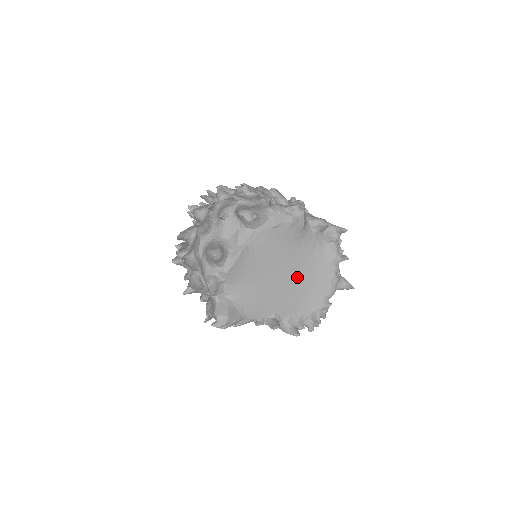
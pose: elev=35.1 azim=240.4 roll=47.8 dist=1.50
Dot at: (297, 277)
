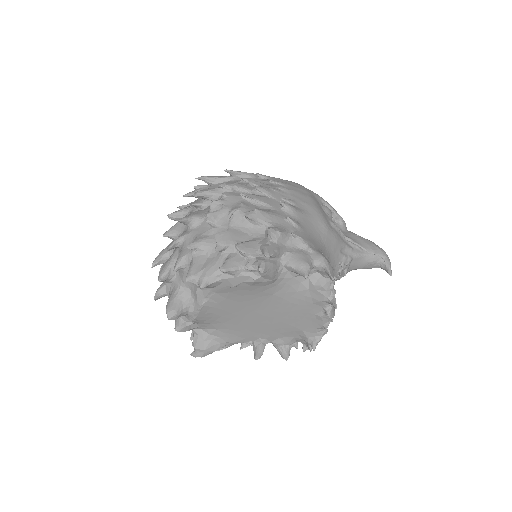
Dot at: (279, 314)
